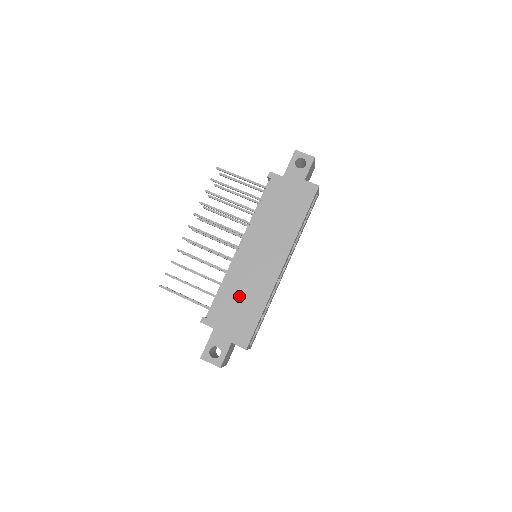
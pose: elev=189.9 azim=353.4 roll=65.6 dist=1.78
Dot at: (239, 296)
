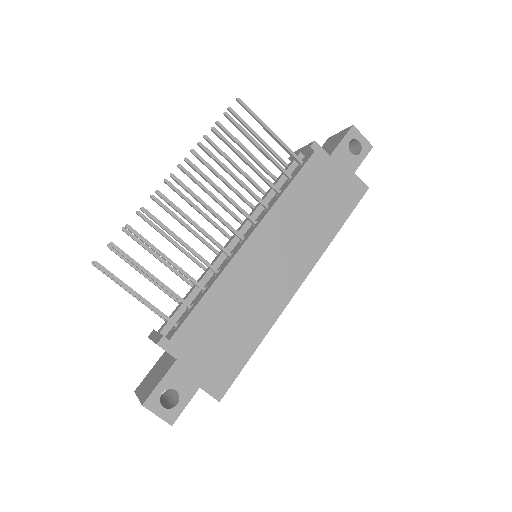
Dot at: (229, 315)
